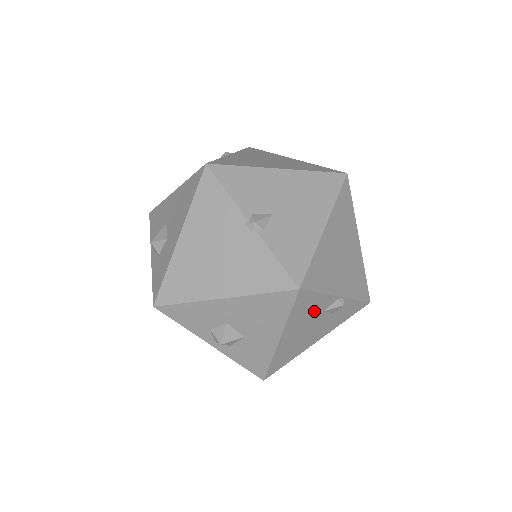
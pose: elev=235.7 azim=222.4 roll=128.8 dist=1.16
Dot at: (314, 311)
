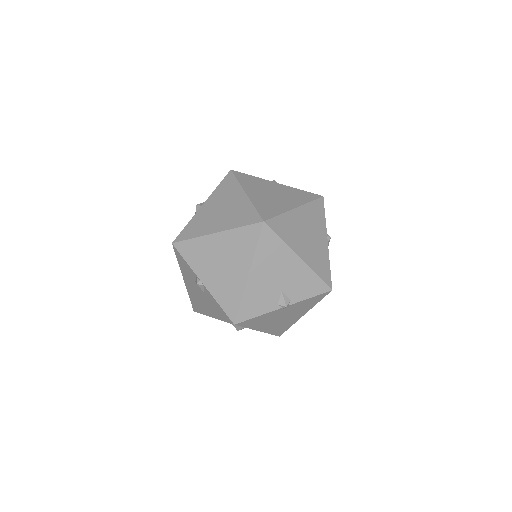
Dot at: occluded
